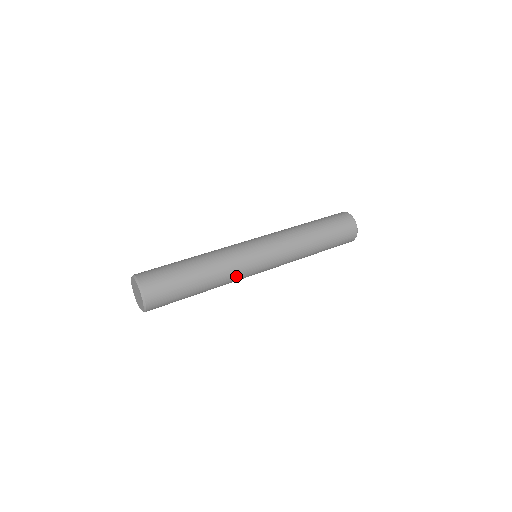
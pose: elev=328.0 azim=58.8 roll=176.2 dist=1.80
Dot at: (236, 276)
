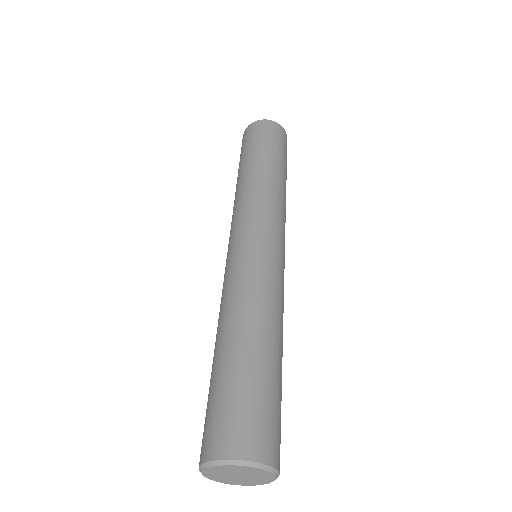
Dot at: (283, 300)
